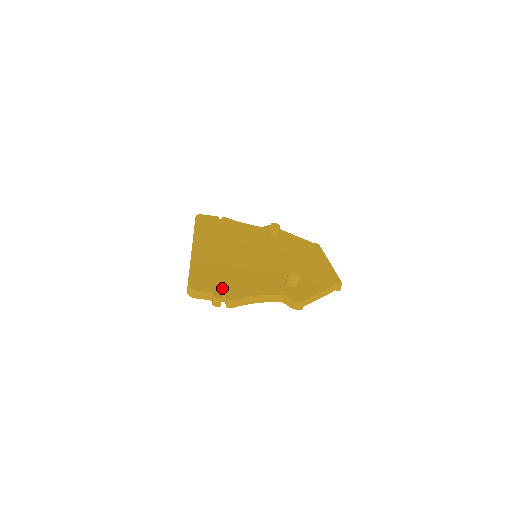
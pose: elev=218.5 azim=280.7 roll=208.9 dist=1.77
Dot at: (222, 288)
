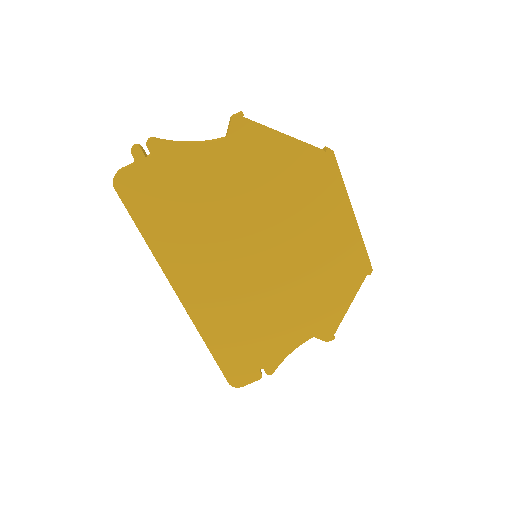
Dot at: occluded
